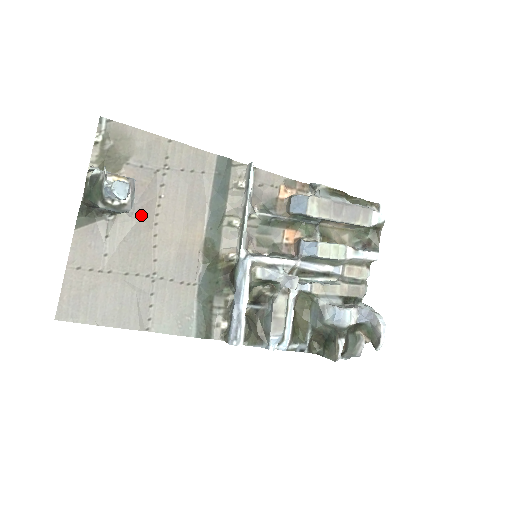
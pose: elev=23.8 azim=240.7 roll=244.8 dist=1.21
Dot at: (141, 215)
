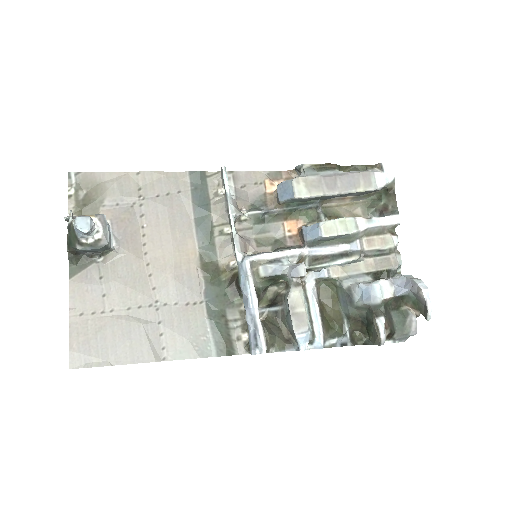
Dot at: (128, 249)
